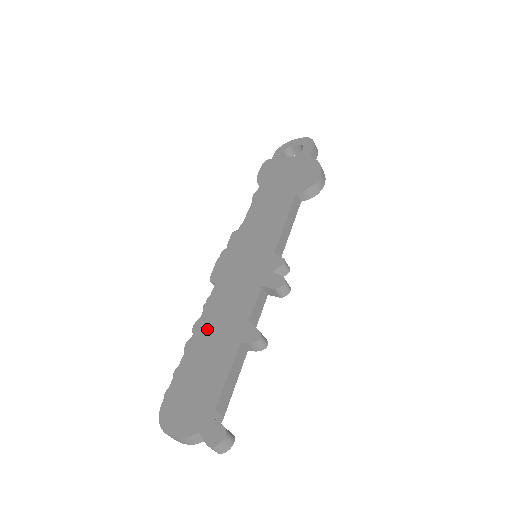
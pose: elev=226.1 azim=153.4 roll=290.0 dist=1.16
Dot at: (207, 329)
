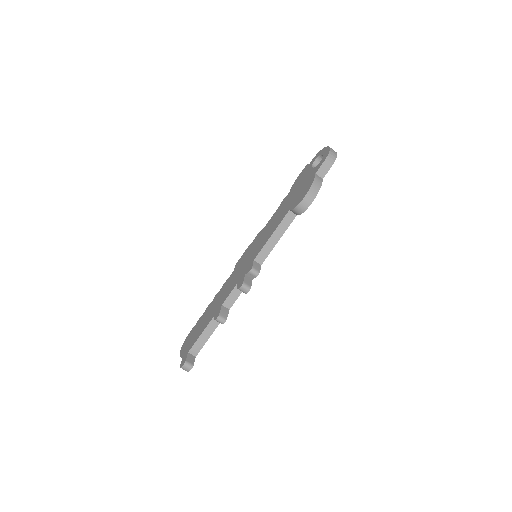
Dot at: (215, 300)
